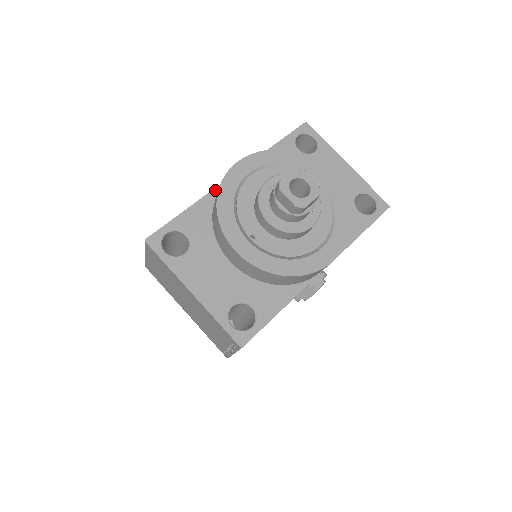
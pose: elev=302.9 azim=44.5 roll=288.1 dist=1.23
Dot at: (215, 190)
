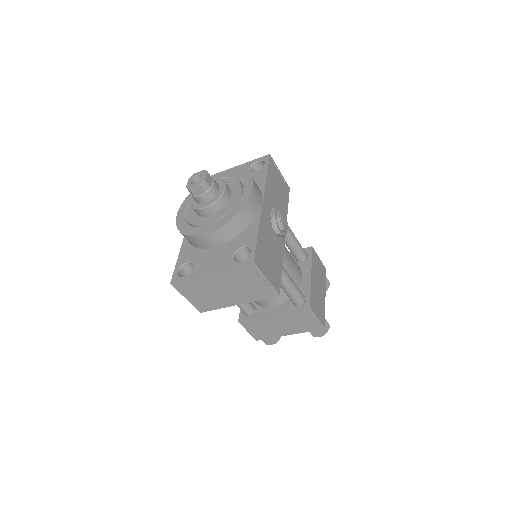
Dot at: (184, 238)
